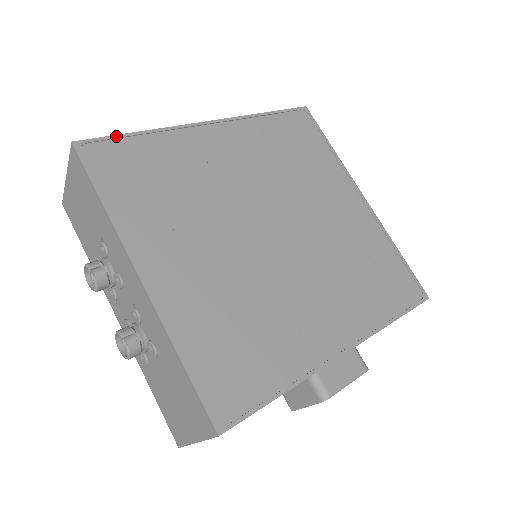
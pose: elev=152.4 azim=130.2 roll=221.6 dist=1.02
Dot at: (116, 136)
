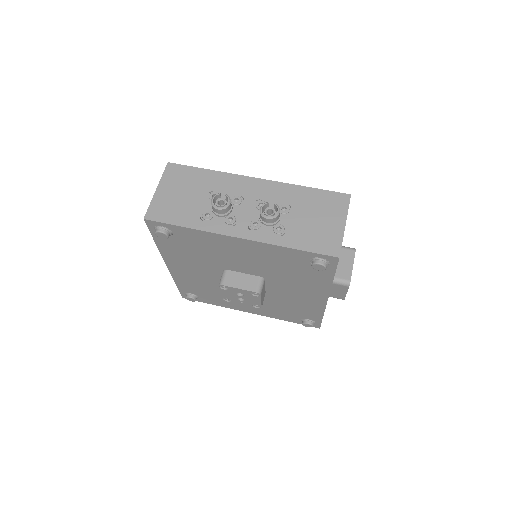
Dot at: occluded
